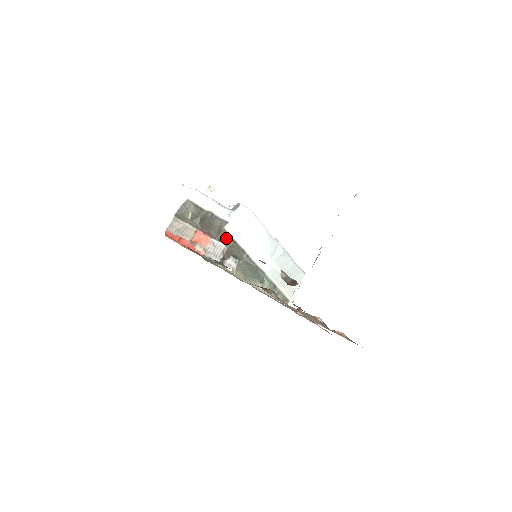
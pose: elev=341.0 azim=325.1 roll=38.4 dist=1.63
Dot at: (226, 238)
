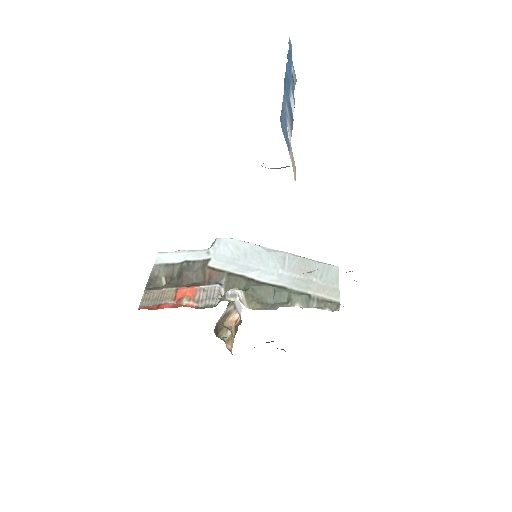
Dot at: (216, 275)
